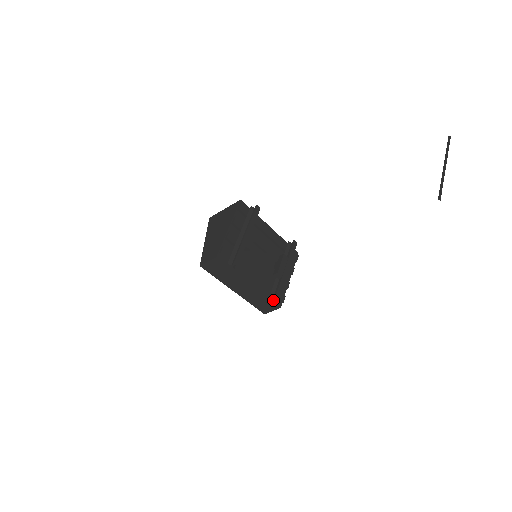
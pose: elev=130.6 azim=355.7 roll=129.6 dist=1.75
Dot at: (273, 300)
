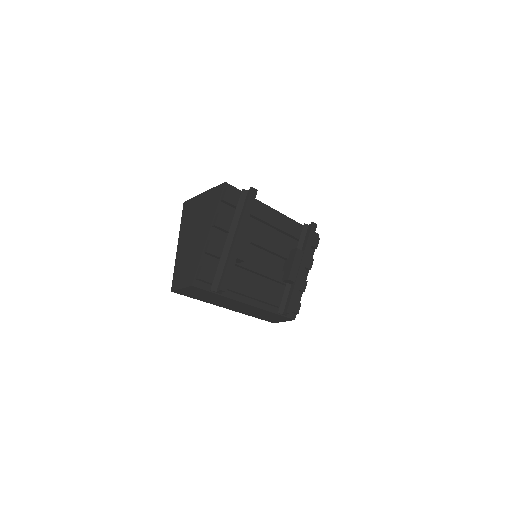
Dot at: occluded
